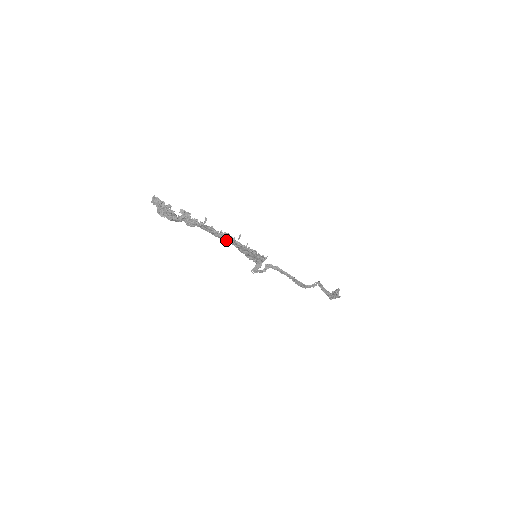
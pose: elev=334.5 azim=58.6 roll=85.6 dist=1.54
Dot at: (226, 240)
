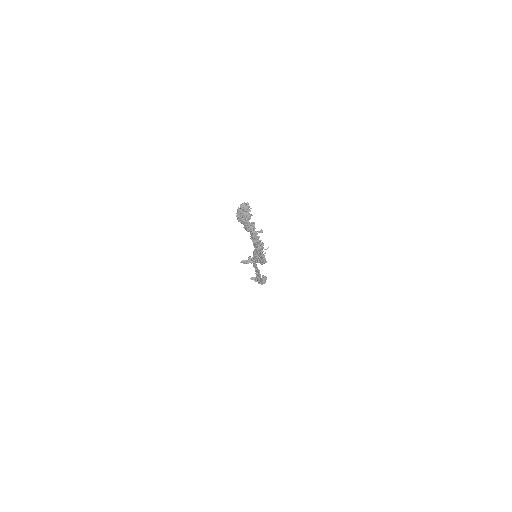
Dot at: (258, 248)
